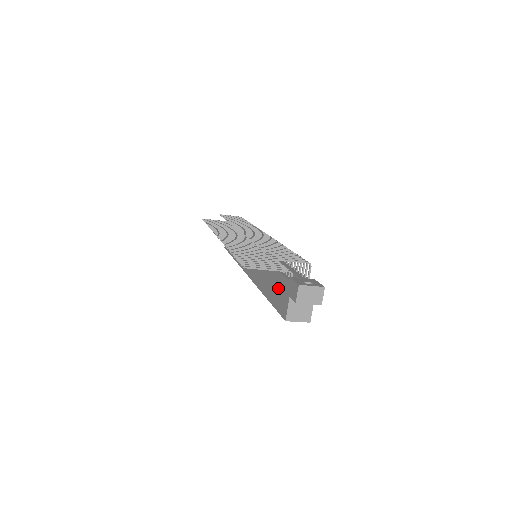
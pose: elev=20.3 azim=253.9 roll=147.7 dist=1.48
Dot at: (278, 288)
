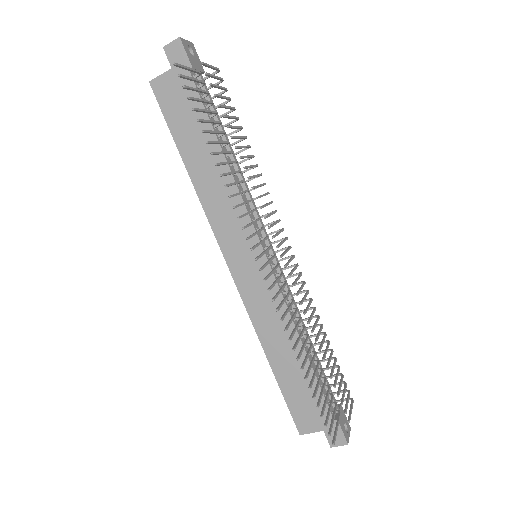
Dot at: (307, 398)
